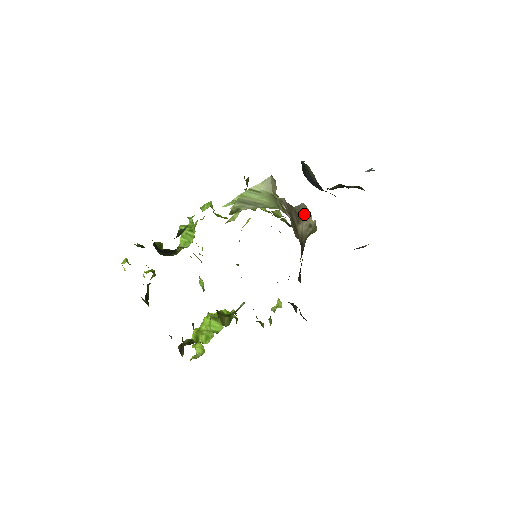
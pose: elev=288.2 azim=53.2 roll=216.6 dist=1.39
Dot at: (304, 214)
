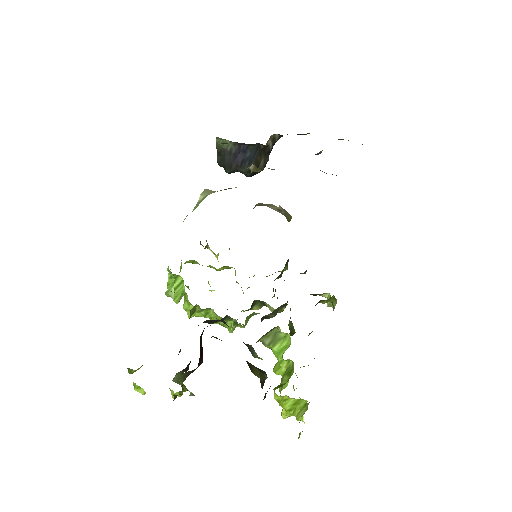
Dot at: (264, 205)
